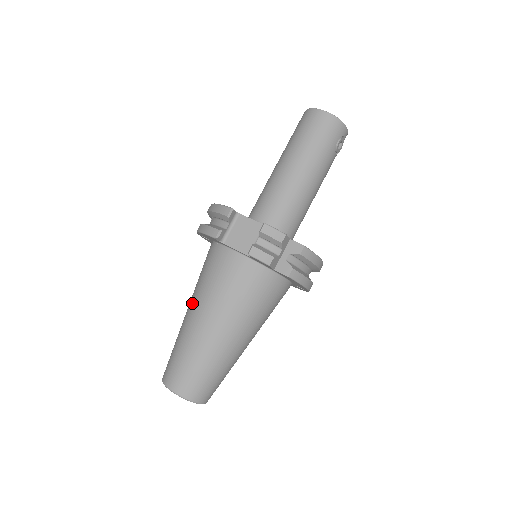
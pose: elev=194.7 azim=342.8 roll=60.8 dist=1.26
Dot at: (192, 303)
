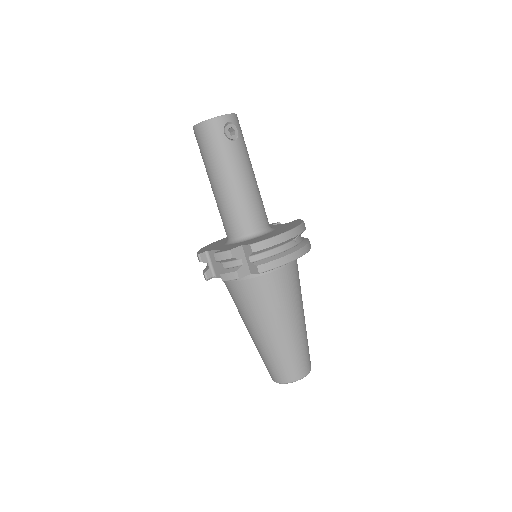
Dot at: occluded
